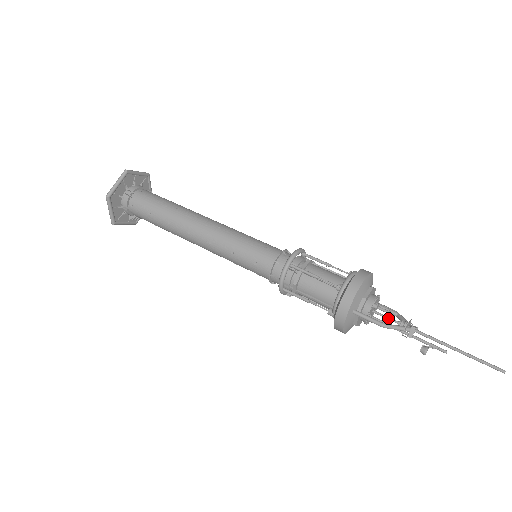
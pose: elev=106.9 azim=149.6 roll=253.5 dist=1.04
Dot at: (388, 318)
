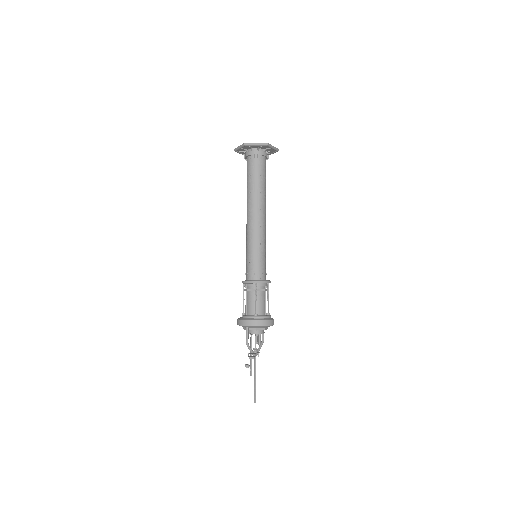
Dot at: (255, 342)
